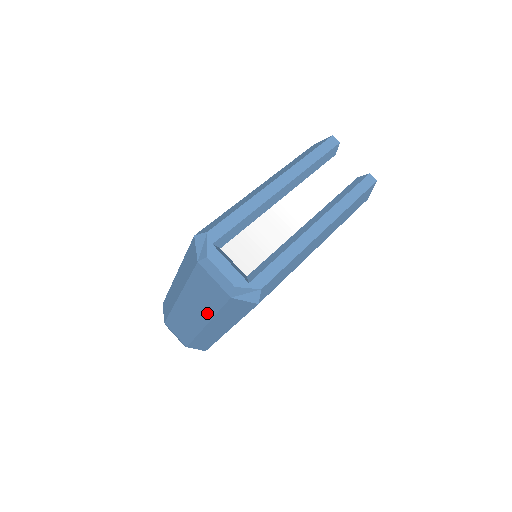
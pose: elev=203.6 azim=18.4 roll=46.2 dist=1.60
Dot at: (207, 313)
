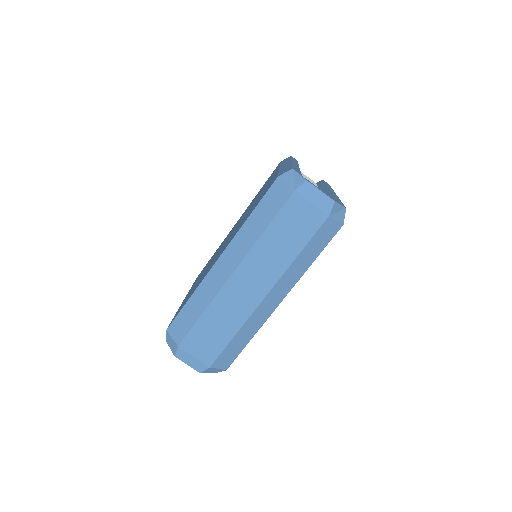
Dot at: (281, 266)
